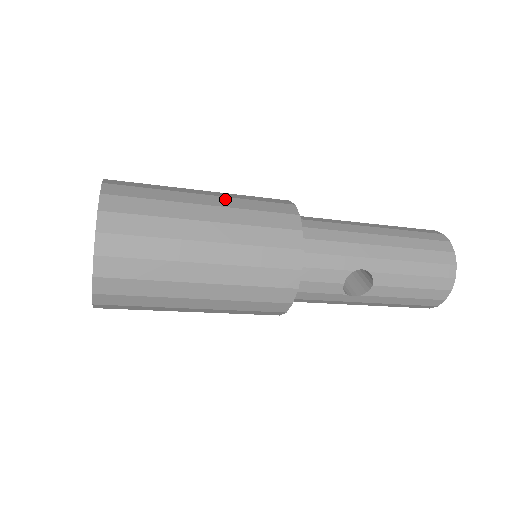
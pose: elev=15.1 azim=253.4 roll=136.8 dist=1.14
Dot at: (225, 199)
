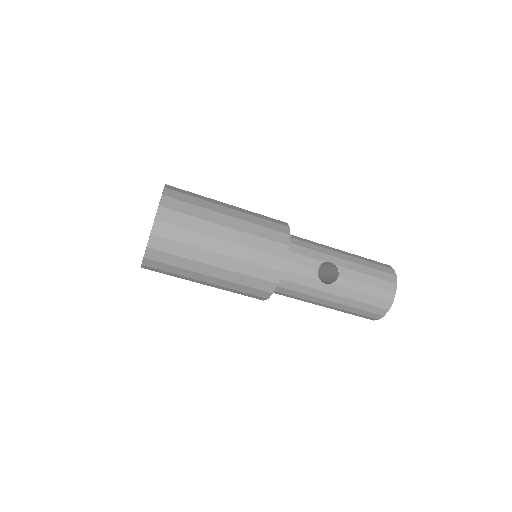
Dot at: occluded
